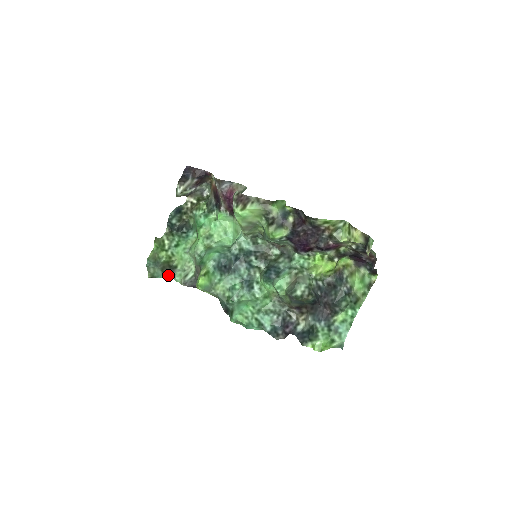
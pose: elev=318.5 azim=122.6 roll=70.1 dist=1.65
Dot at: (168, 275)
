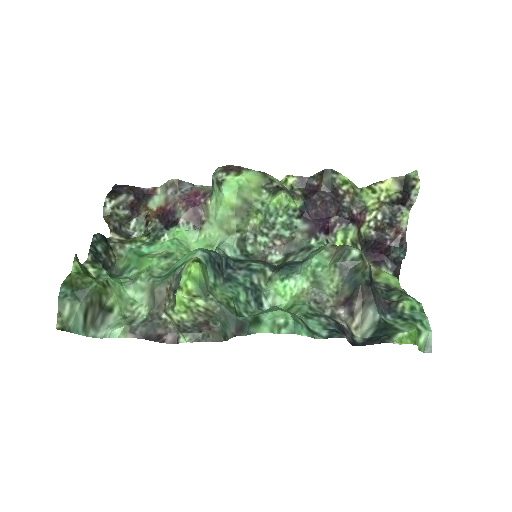
Dot at: (91, 333)
